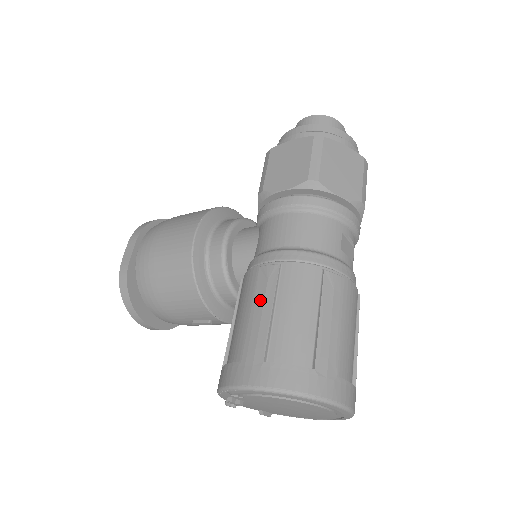
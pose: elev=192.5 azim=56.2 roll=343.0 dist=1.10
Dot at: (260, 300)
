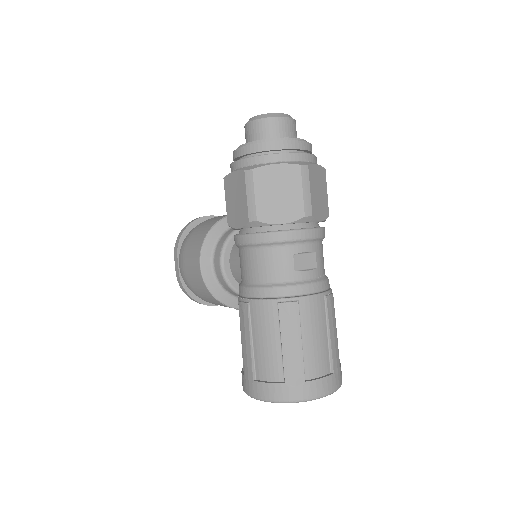
Dot at: (243, 332)
